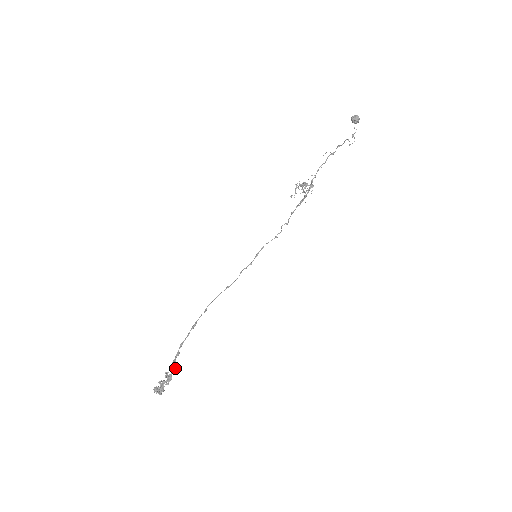
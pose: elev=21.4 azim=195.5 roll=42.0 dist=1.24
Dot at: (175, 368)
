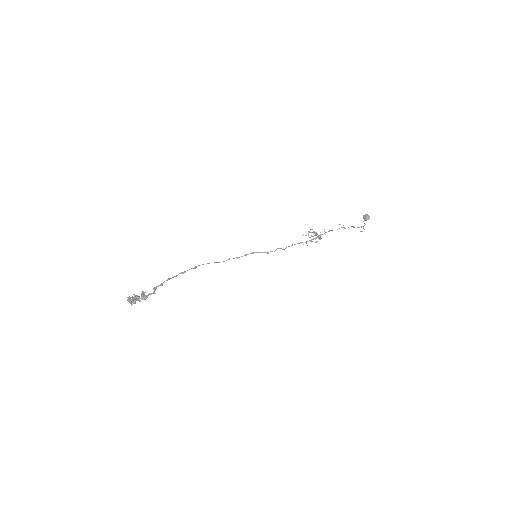
Dot at: (154, 293)
